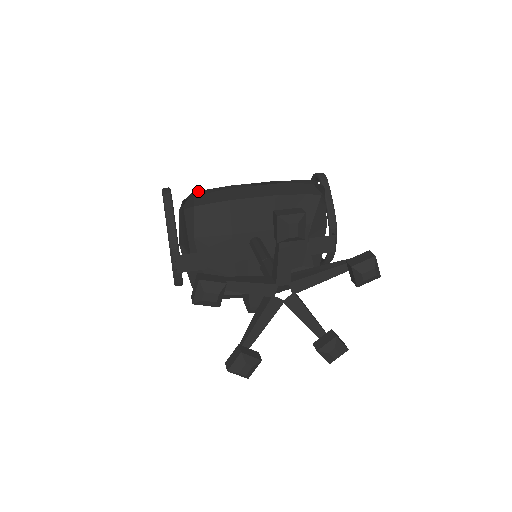
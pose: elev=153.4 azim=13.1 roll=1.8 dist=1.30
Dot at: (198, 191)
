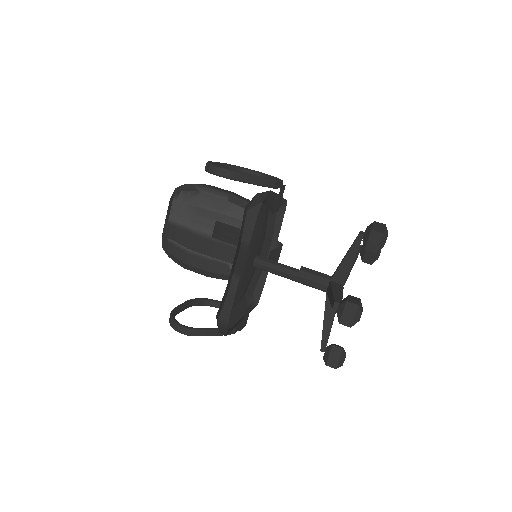
Dot at: (219, 320)
